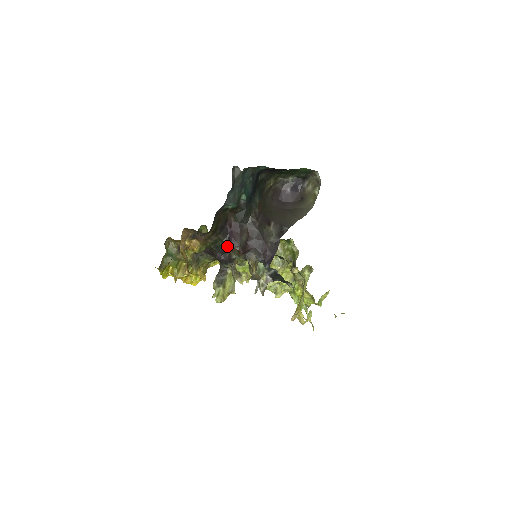
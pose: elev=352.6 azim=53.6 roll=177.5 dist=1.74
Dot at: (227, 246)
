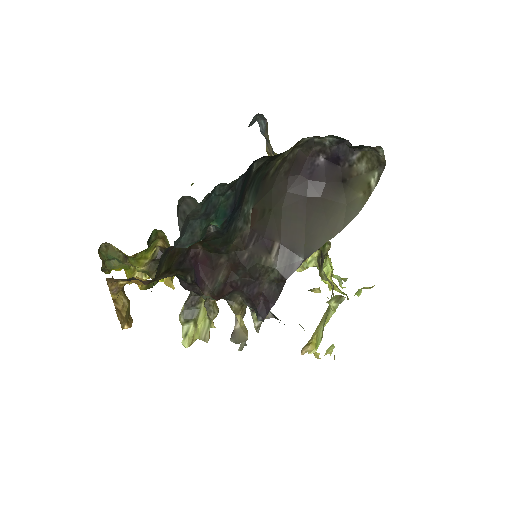
Dot at: (193, 283)
